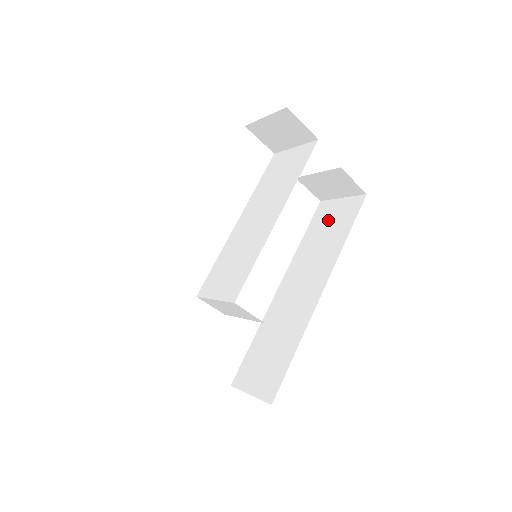
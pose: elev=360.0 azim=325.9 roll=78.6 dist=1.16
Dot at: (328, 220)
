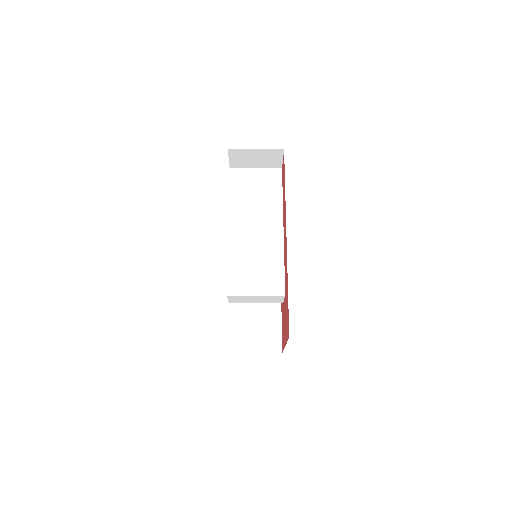
Dot at: occluded
